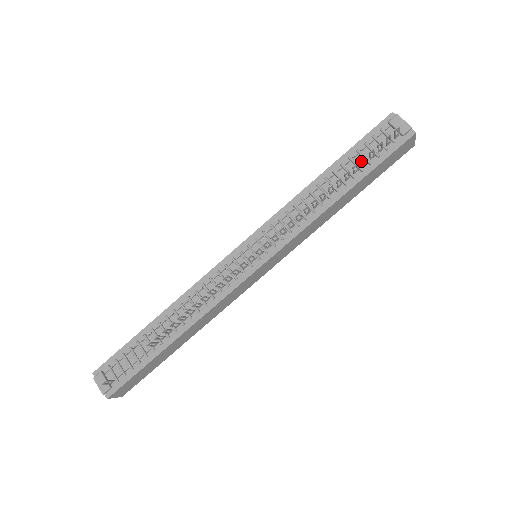
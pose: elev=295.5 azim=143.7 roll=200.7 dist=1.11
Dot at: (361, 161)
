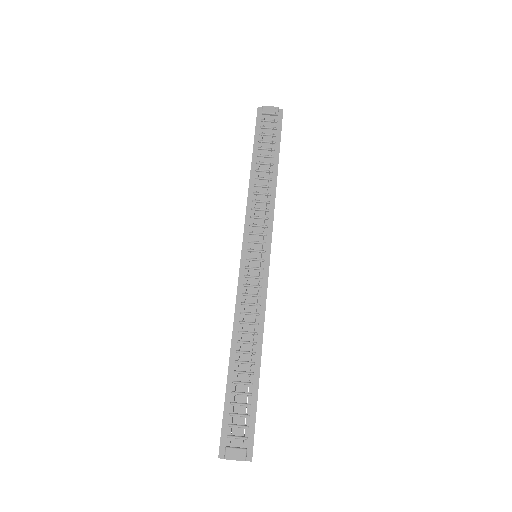
Dot at: (272, 142)
